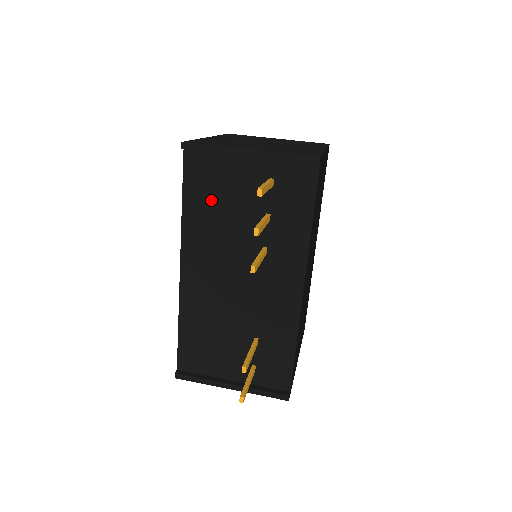
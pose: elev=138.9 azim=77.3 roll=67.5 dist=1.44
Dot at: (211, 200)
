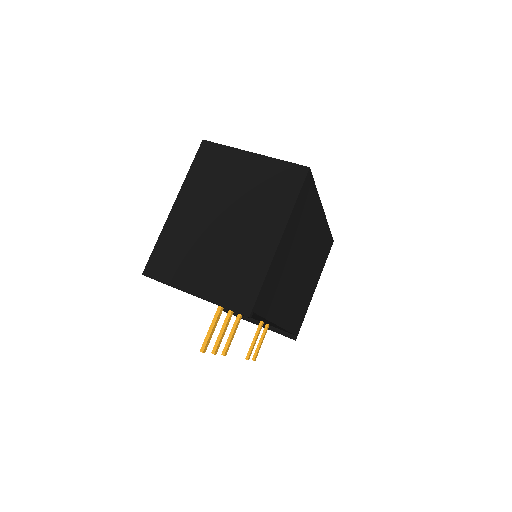
Dot at: occluded
